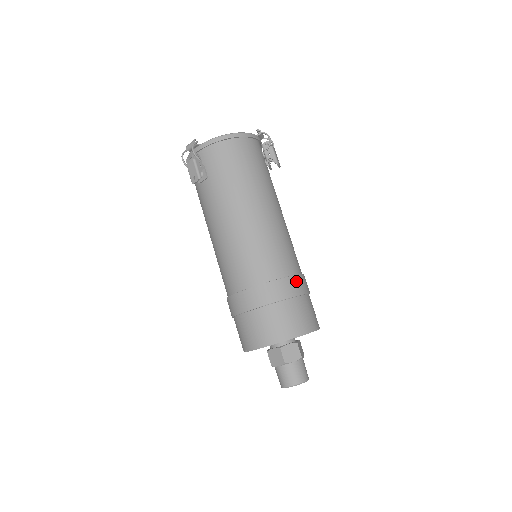
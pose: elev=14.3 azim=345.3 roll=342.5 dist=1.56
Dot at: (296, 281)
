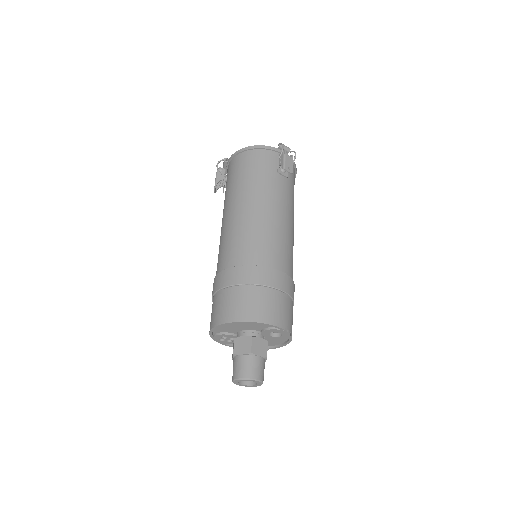
Dot at: (256, 271)
